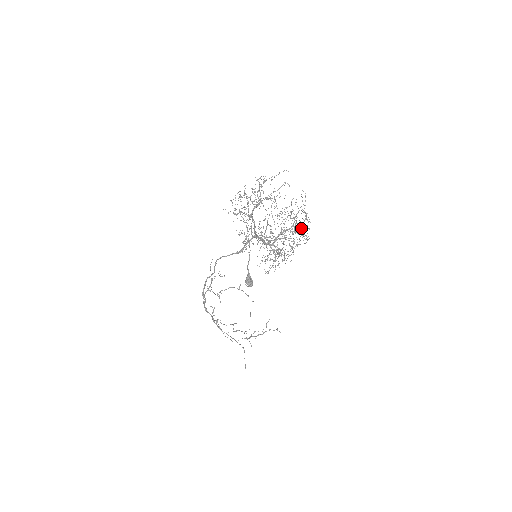
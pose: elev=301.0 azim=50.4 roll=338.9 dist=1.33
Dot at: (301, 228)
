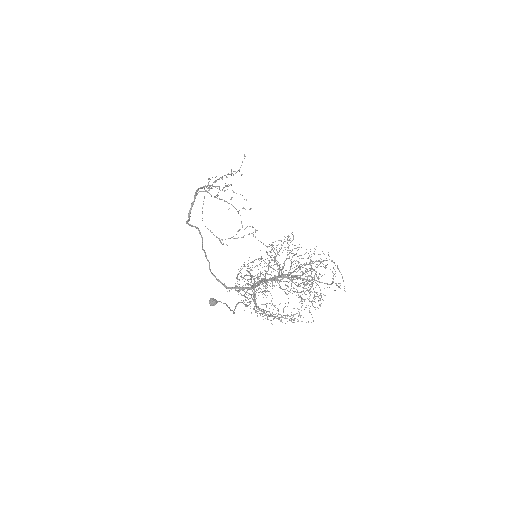
Dot at: occluded
